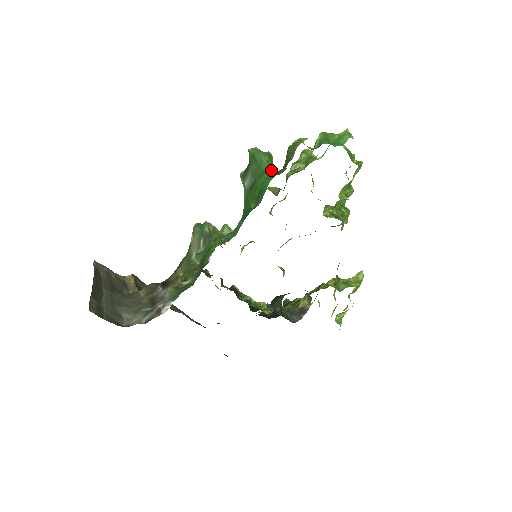
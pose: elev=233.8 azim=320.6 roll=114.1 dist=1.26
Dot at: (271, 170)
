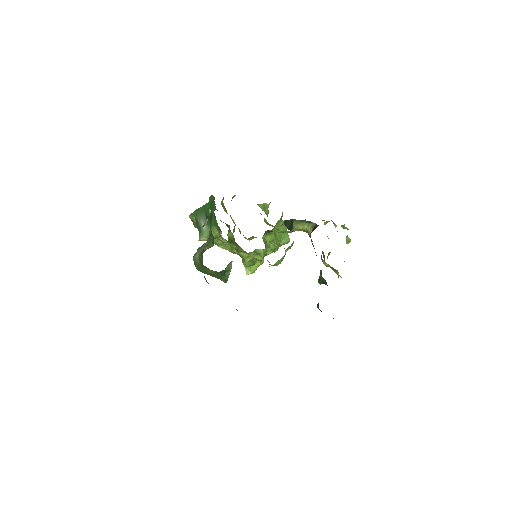
Dot at: occluded
